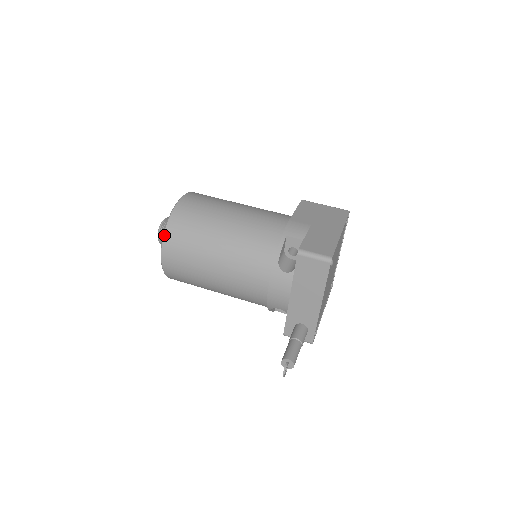
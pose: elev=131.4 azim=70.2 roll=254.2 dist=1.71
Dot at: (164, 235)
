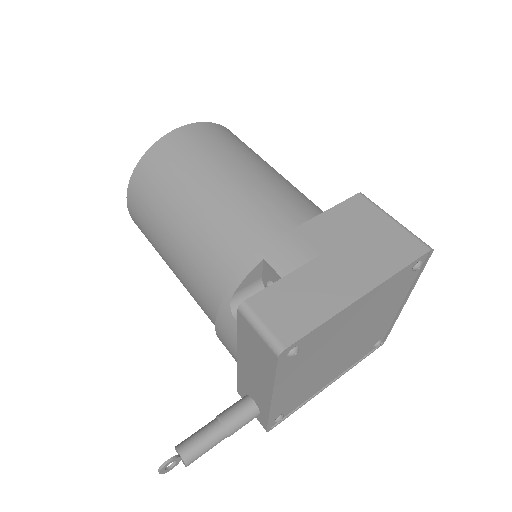
Dot at: (130, 180)
